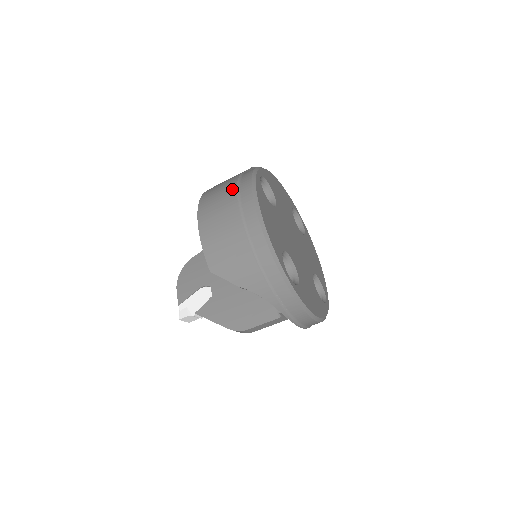
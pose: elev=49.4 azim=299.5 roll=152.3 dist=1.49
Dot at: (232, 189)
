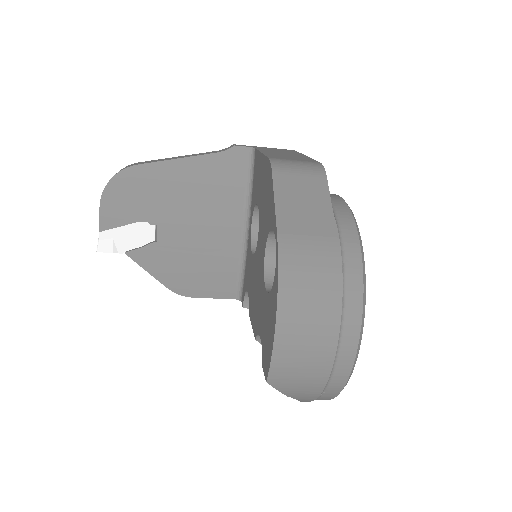
Dot at: (336, 287)
